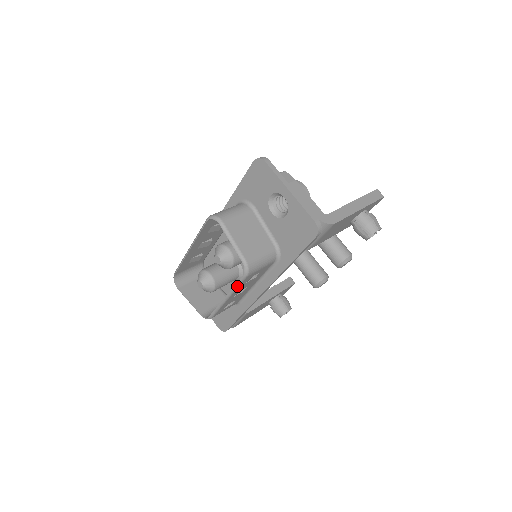
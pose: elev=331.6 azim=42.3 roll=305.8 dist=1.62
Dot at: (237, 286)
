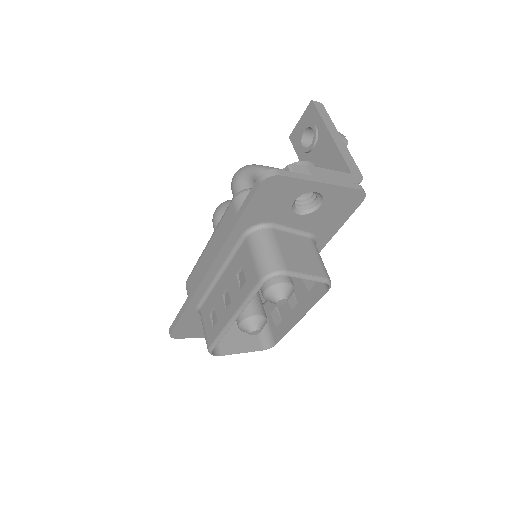
Dot at: (316, 302)
